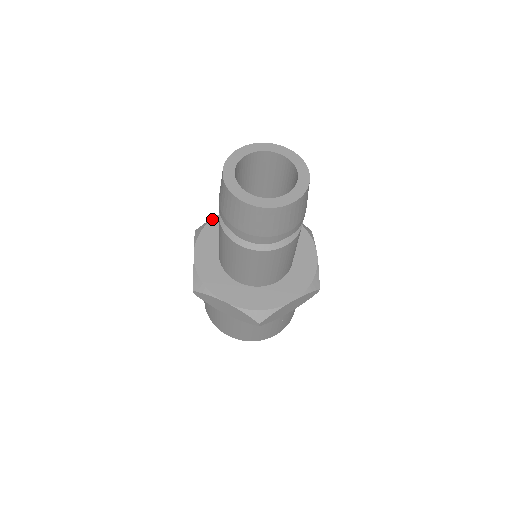
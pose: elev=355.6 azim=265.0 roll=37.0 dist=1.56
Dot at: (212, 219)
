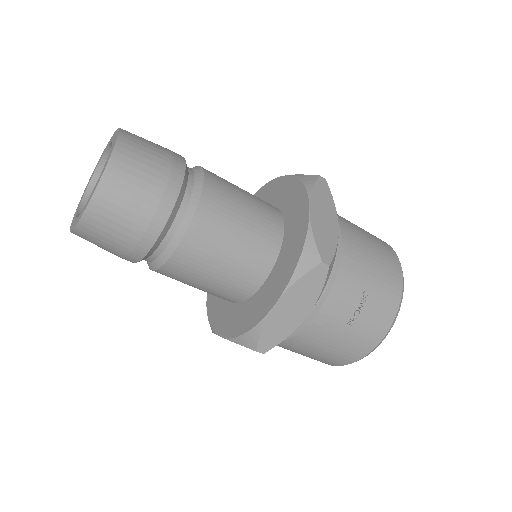
Dot at: occluded
